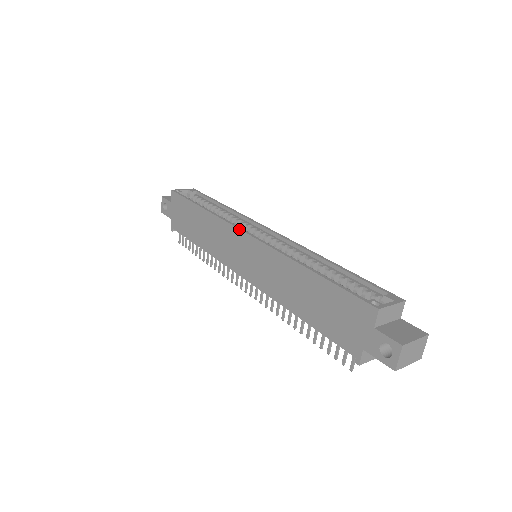
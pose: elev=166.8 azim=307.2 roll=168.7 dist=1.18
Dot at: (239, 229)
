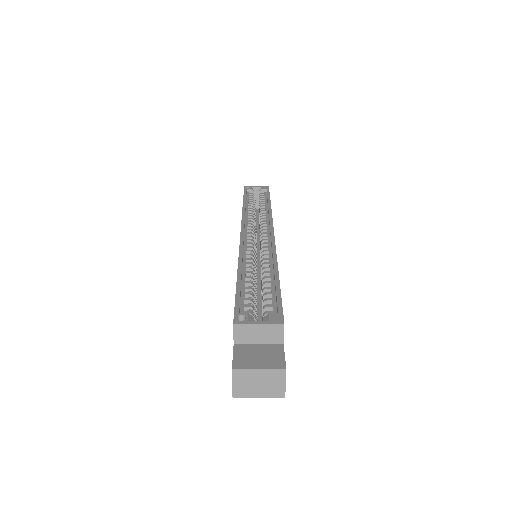
Dot at: (241, 226)
